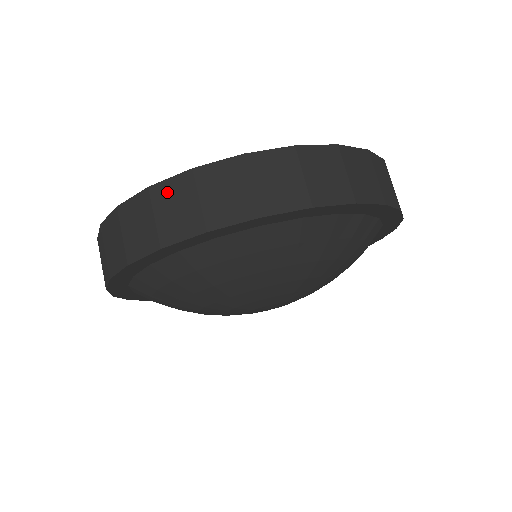
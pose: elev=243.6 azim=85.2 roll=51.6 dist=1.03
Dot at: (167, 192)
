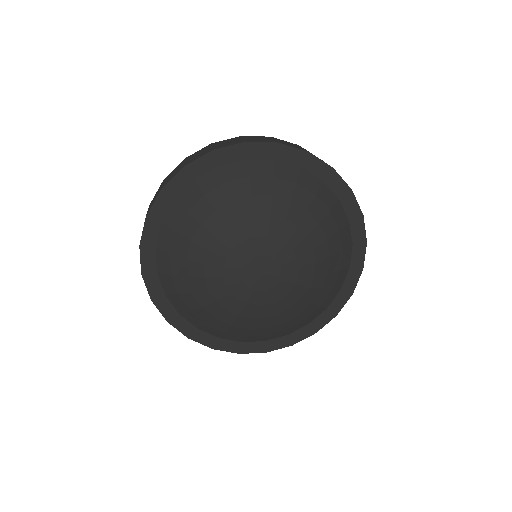
Dot at: (283, 141)
